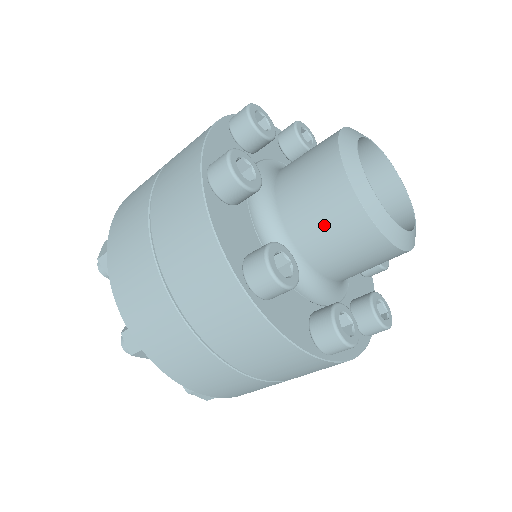
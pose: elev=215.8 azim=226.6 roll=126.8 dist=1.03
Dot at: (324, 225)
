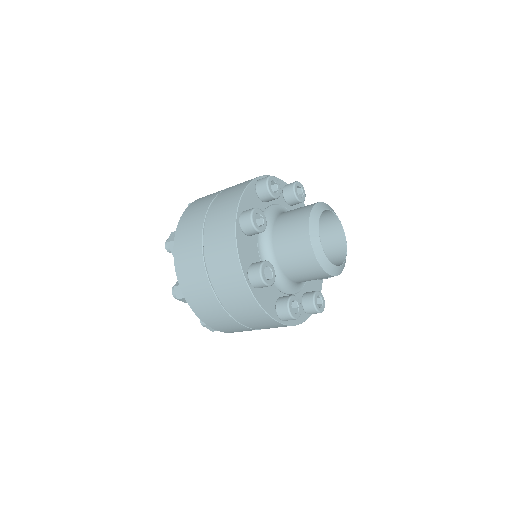
Dot at: (307, 277)
